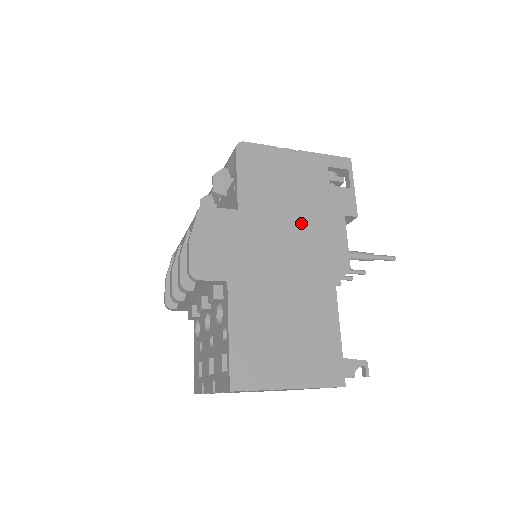
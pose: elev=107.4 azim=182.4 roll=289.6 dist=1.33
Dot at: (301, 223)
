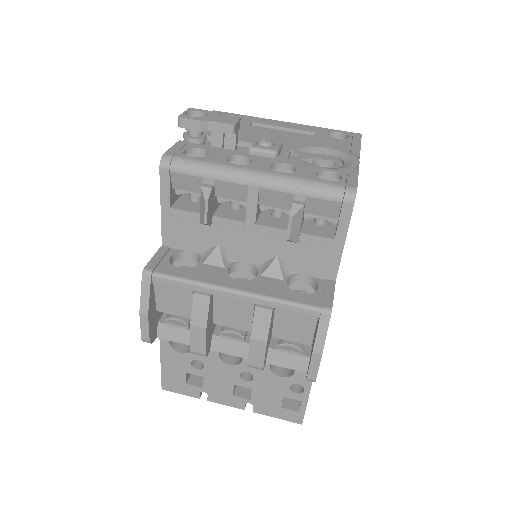
Dot at: occluded
